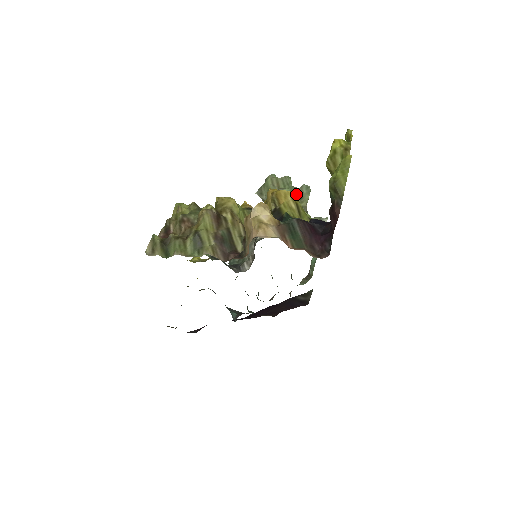
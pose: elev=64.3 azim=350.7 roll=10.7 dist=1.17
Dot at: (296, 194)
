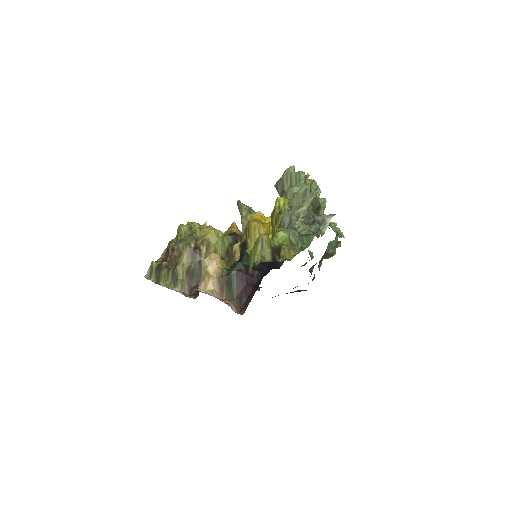
Dot at: (300, 196)
